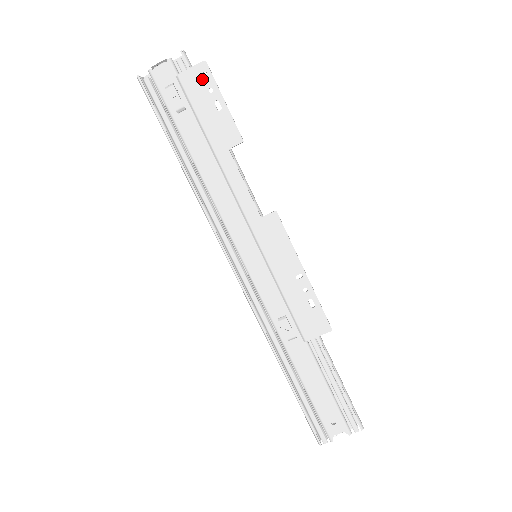
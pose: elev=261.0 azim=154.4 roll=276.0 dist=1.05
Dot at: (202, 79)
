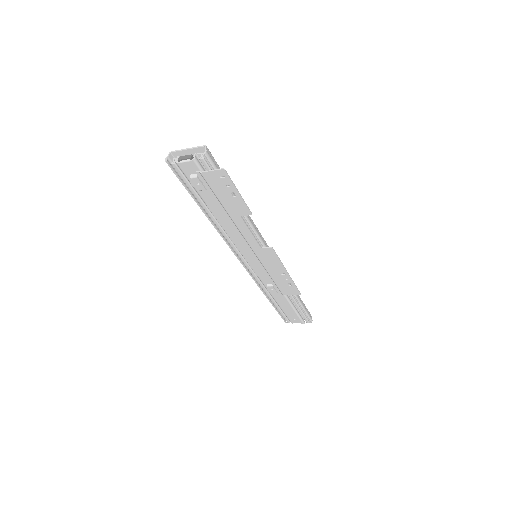
Dot at: (221, 179)
